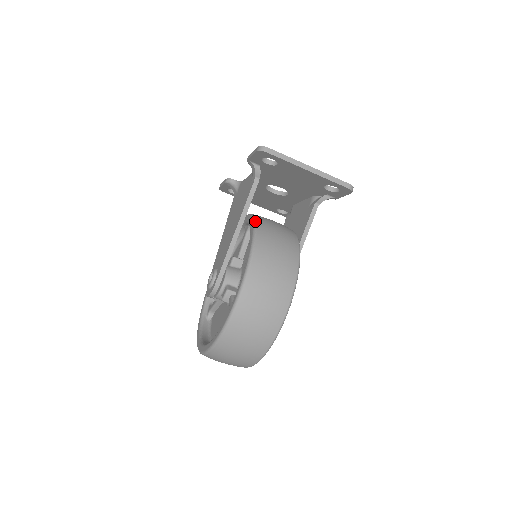
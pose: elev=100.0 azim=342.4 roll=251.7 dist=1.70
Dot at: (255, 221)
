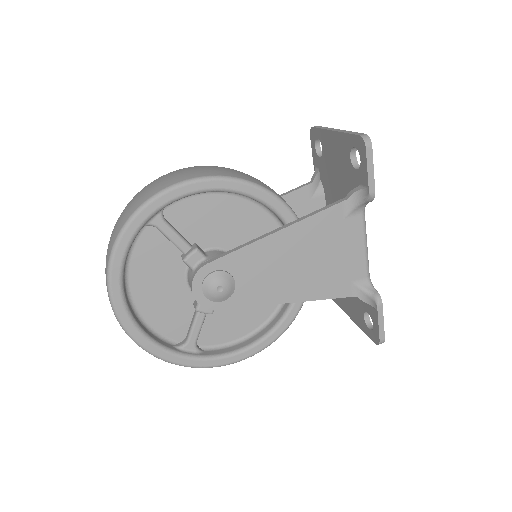
Dot at: occluded
